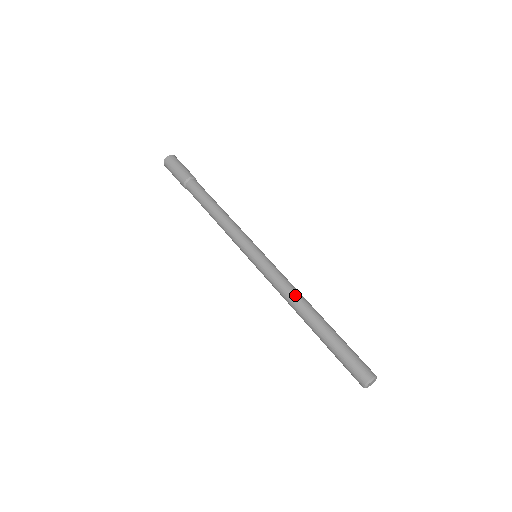
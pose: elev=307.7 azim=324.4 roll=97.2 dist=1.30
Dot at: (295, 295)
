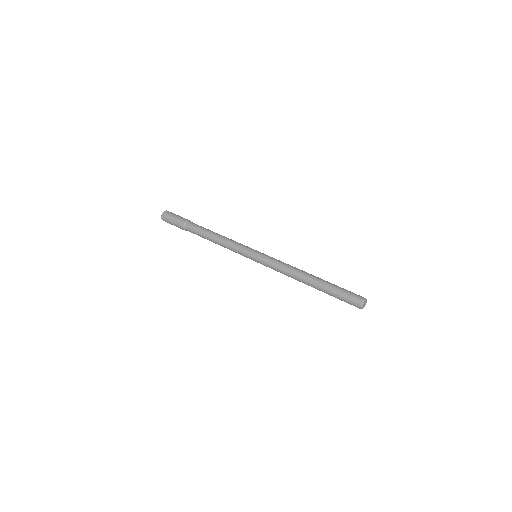
Dot at: (293, 270)
